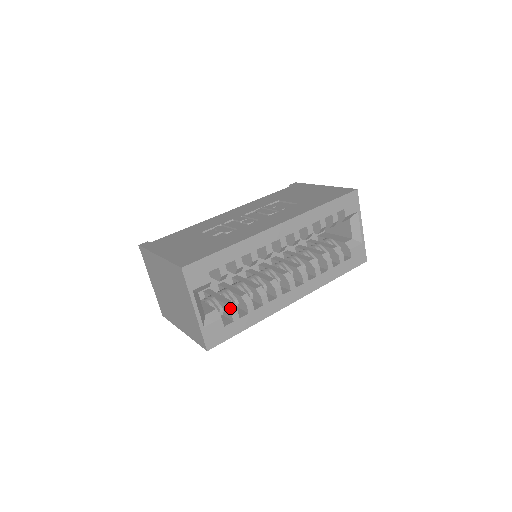
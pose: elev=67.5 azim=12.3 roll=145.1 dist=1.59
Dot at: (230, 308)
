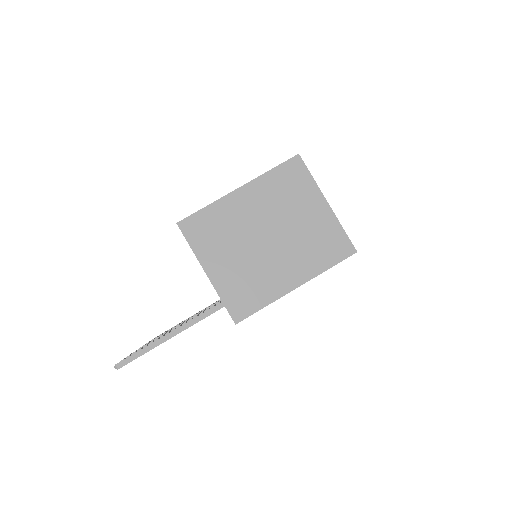
Dot at: occluded
